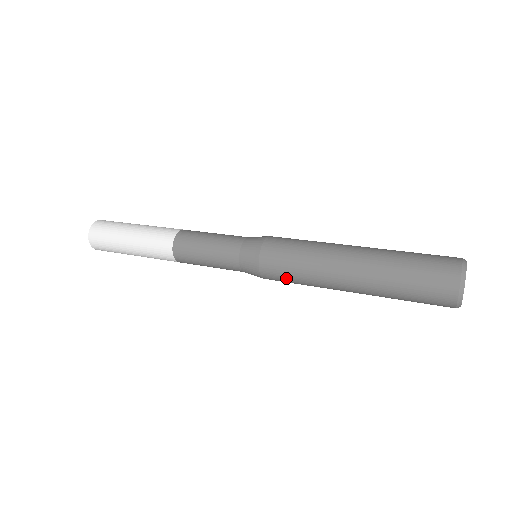
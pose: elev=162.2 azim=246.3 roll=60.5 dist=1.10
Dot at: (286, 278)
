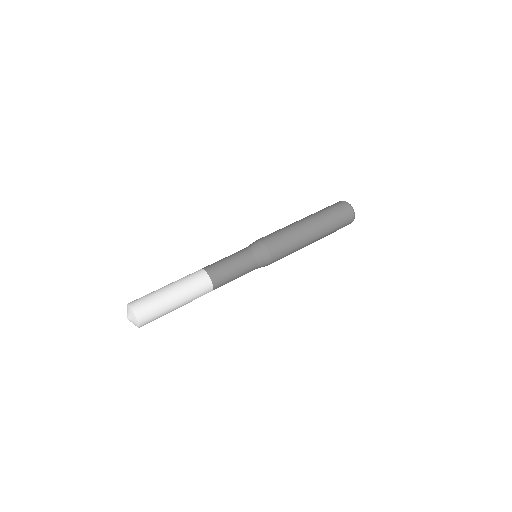
Dot at: occluded
